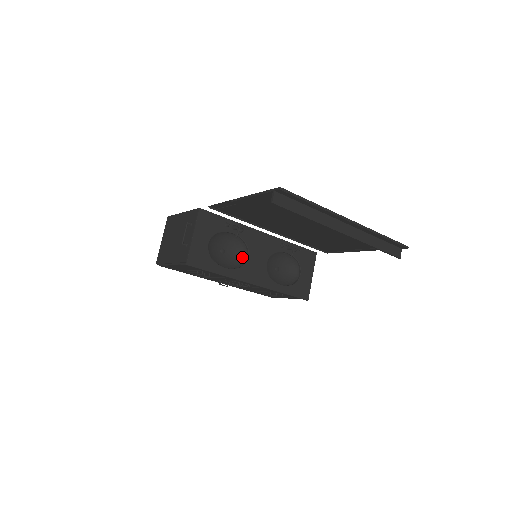
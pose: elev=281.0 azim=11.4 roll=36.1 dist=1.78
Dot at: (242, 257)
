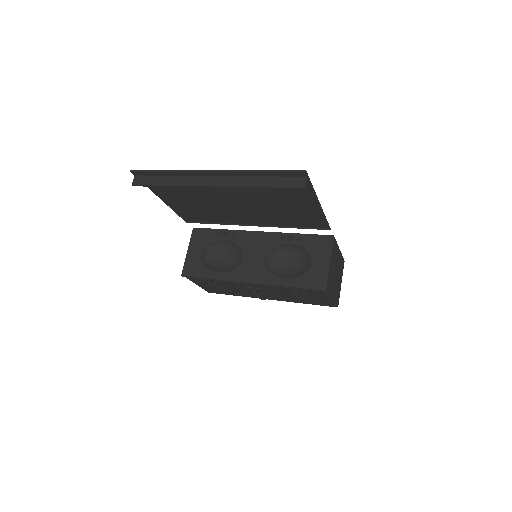
Dot at: occluded
